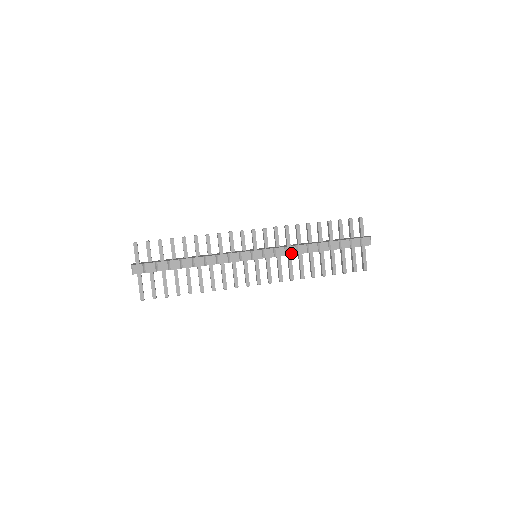
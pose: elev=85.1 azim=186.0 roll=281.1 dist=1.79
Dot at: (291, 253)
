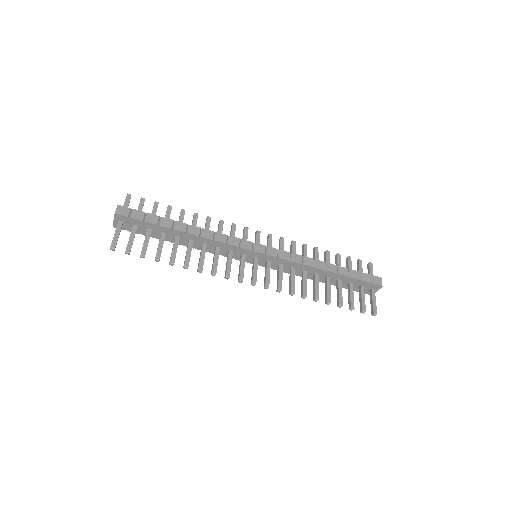
Dot at: (296, 261)
